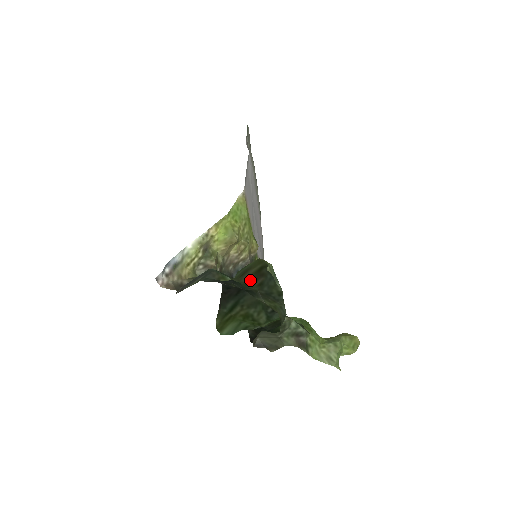
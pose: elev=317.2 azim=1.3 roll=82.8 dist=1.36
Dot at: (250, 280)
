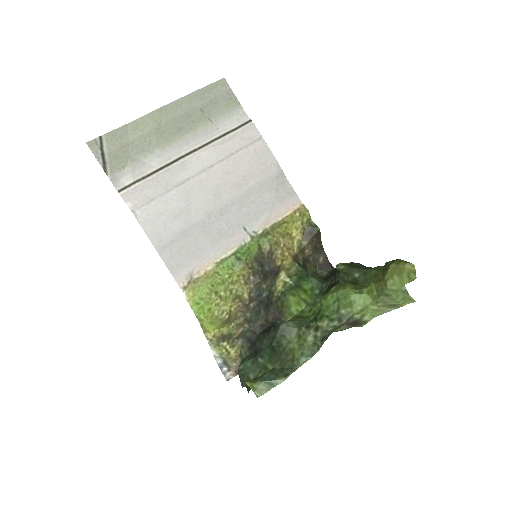
Dot at: occluded
